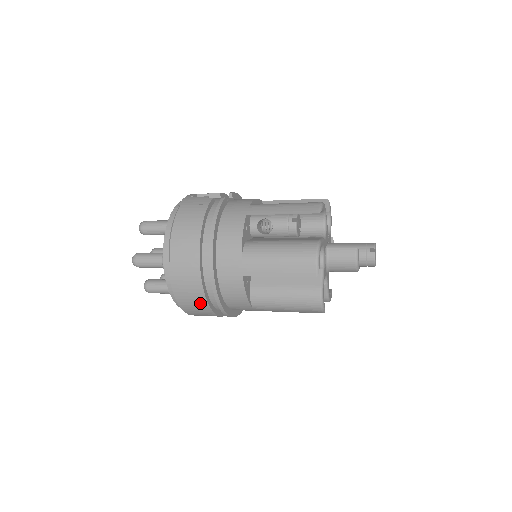
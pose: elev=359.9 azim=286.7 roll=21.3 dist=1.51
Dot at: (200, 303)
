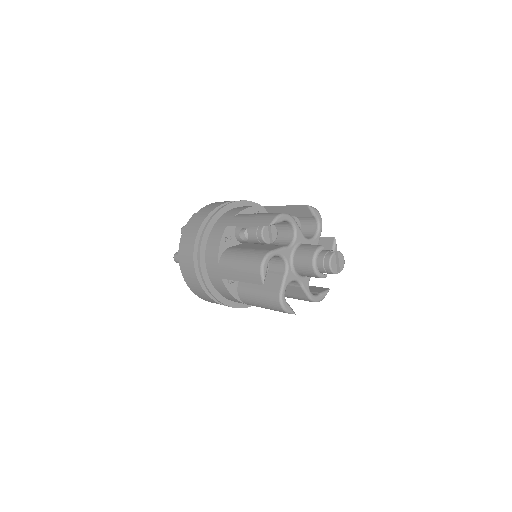
Dot at: (190, 245)
